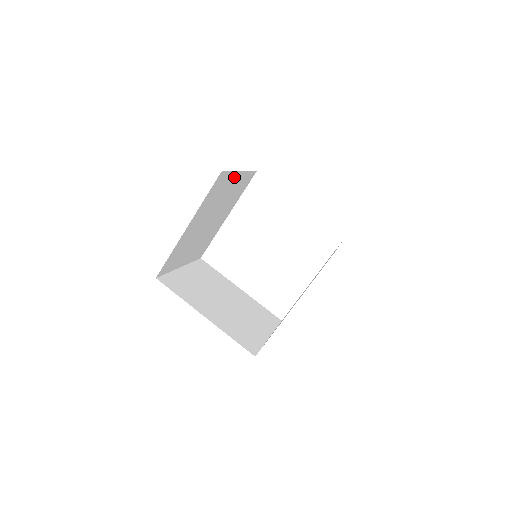
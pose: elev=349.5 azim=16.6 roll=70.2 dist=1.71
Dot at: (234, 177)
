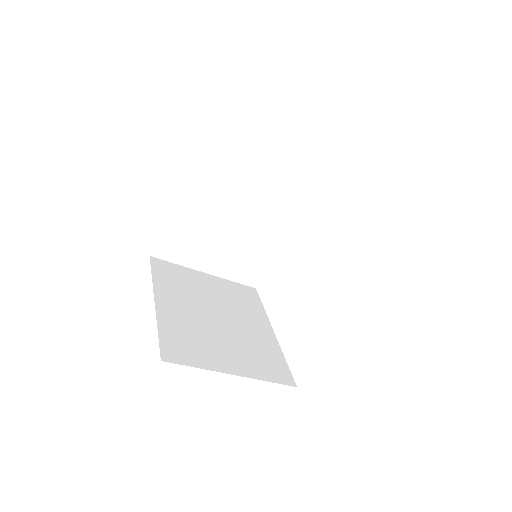
Dot at: (261, 157)
